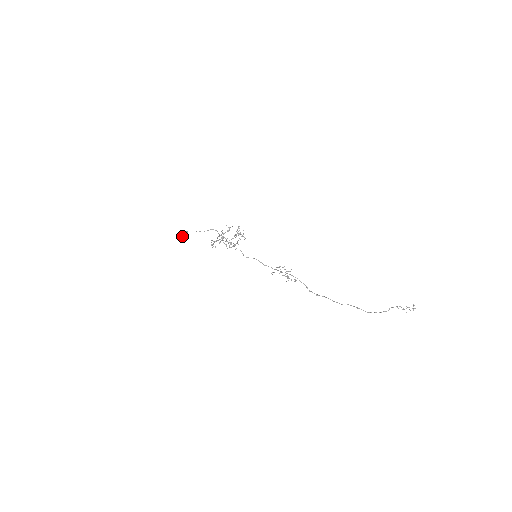
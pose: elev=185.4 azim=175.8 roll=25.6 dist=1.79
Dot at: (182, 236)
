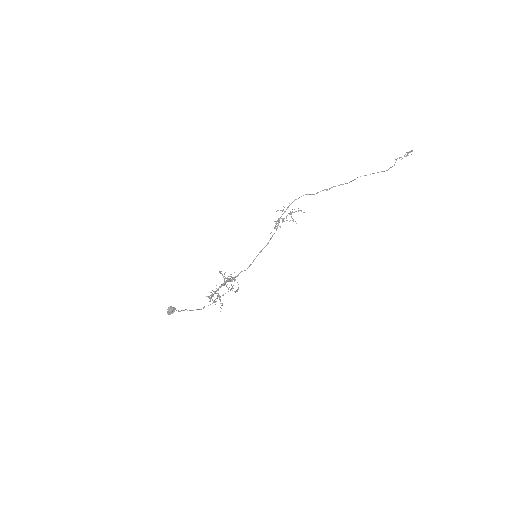
Dot at: (169, 311)
